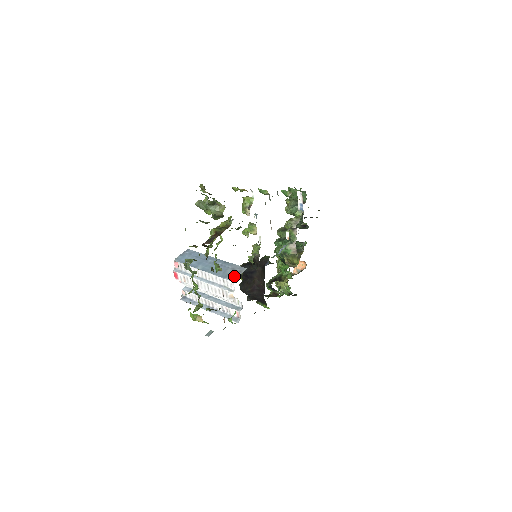
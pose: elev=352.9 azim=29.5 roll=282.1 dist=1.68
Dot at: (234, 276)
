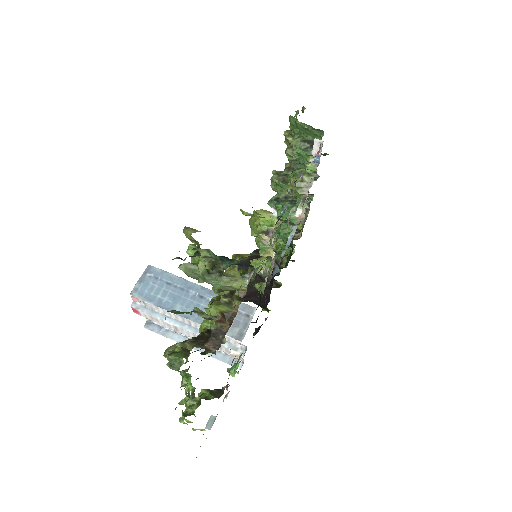
Dot at: (239, 328)
